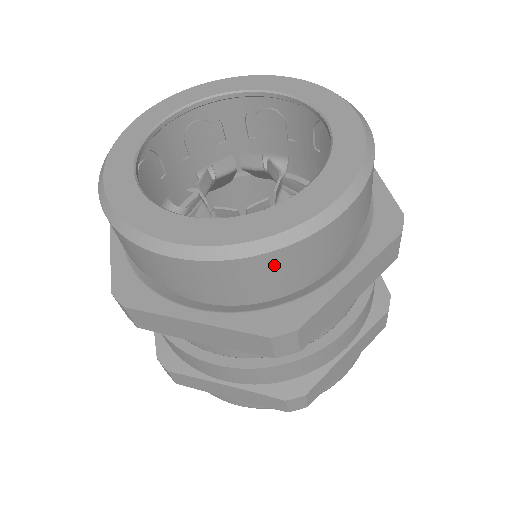
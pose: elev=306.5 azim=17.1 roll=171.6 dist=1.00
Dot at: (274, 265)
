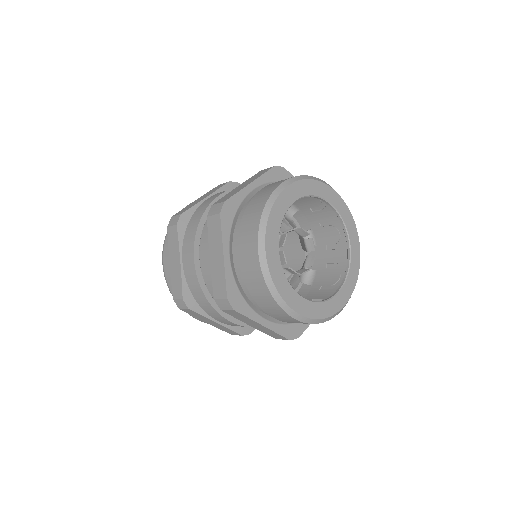
Dot at: occluded
